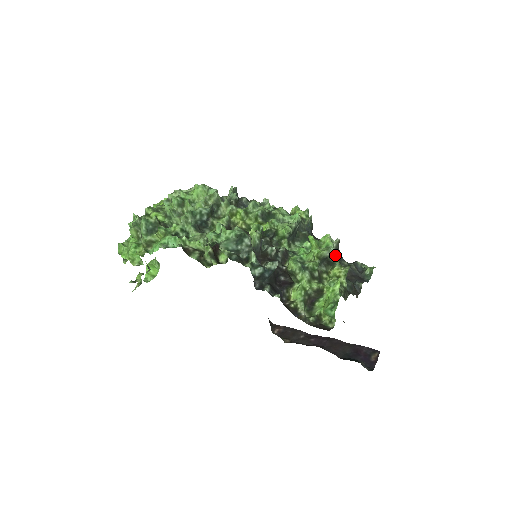
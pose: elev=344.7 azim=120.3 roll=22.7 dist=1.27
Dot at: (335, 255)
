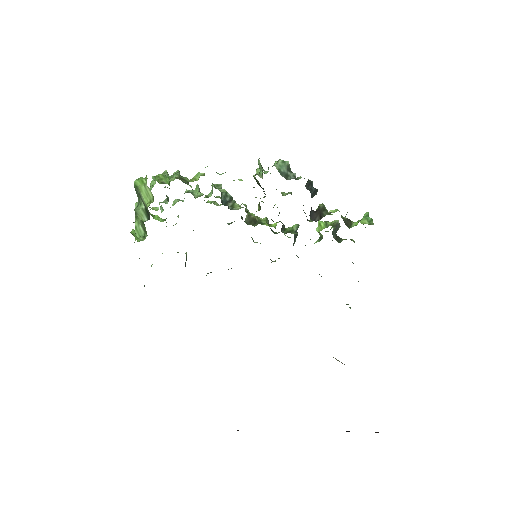
Dot at: occluded
